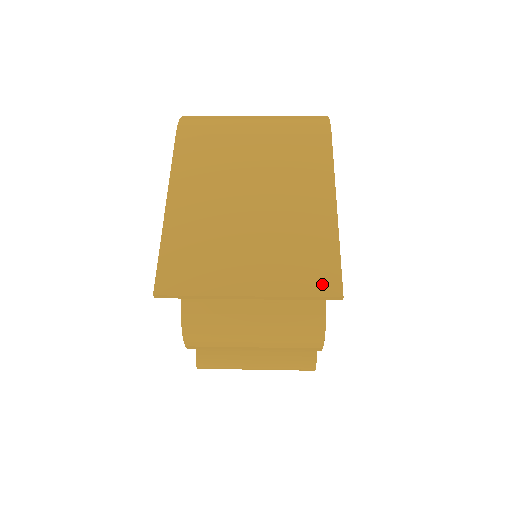
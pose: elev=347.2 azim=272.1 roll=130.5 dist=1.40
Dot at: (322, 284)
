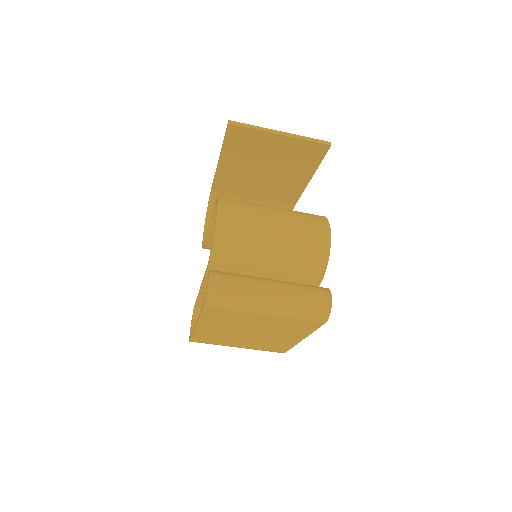
Dot at: occluded
